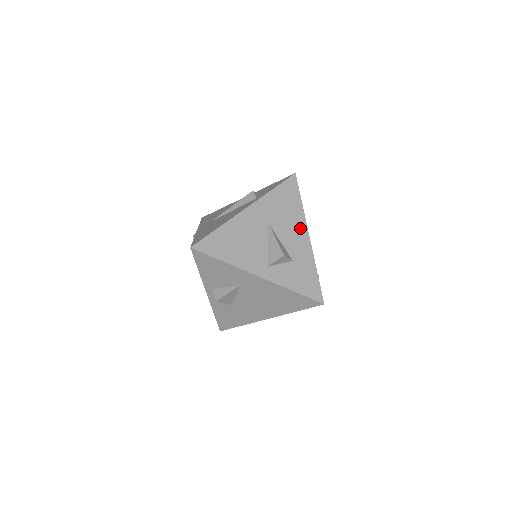
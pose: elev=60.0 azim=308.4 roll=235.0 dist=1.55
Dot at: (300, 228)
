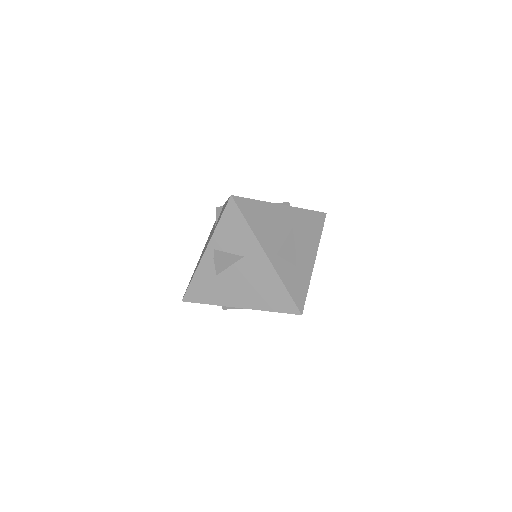
Dot at: (312, 249)
